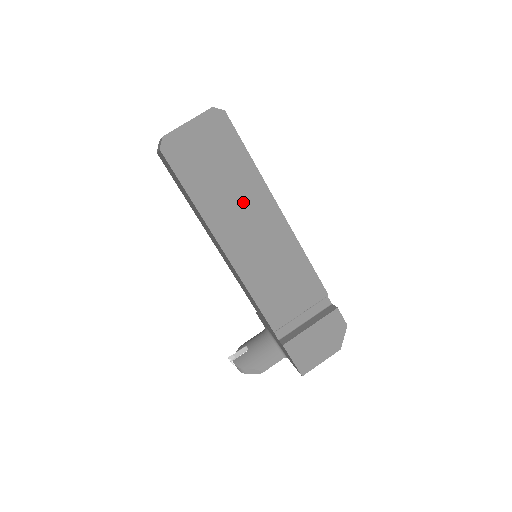
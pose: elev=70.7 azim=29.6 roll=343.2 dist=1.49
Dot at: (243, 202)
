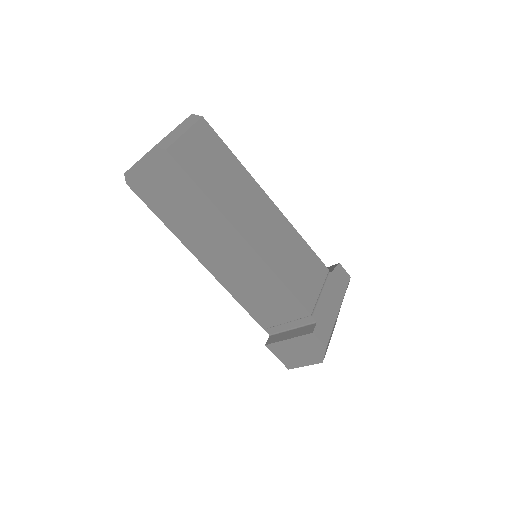
Dot at: (208, 229)
